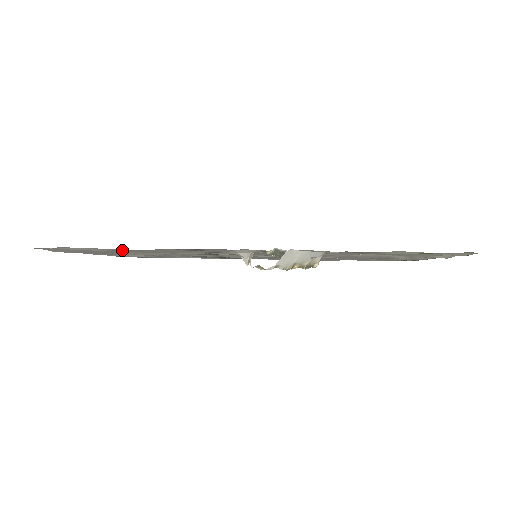
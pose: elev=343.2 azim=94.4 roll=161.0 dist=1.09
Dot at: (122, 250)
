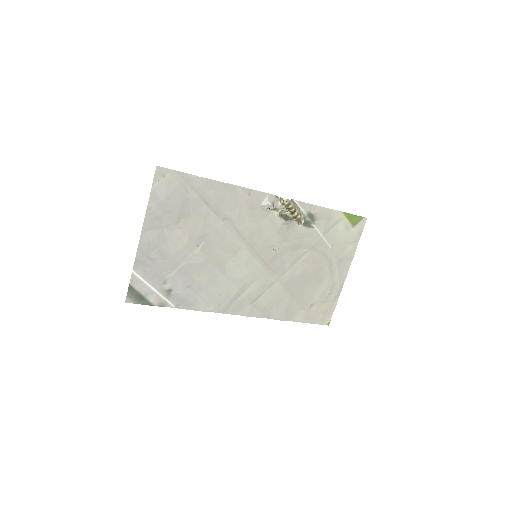
Dot at: (196, 201)
